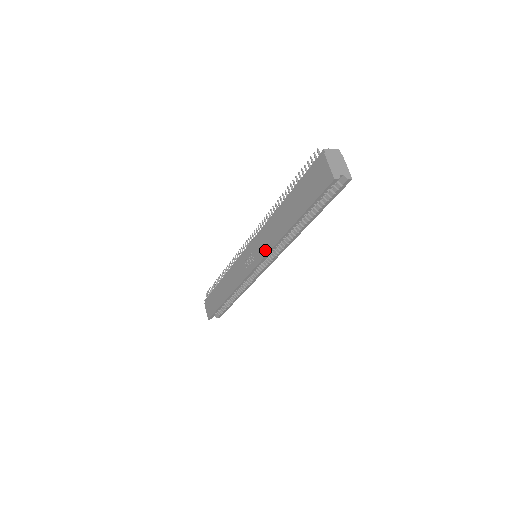
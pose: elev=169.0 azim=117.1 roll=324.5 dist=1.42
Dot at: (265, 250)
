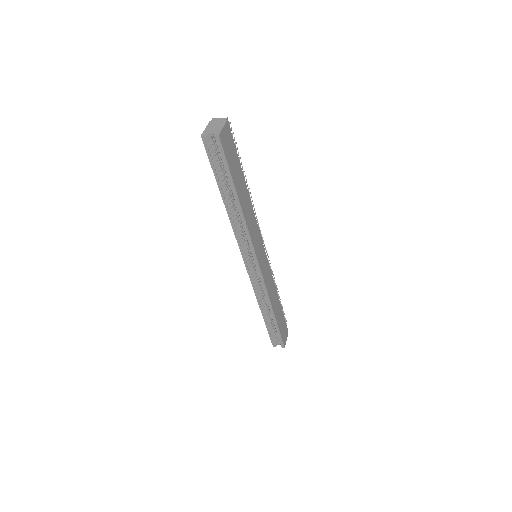
Dot at: occluded
